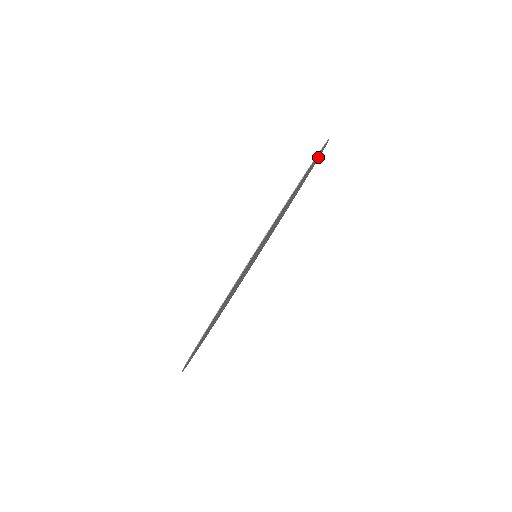
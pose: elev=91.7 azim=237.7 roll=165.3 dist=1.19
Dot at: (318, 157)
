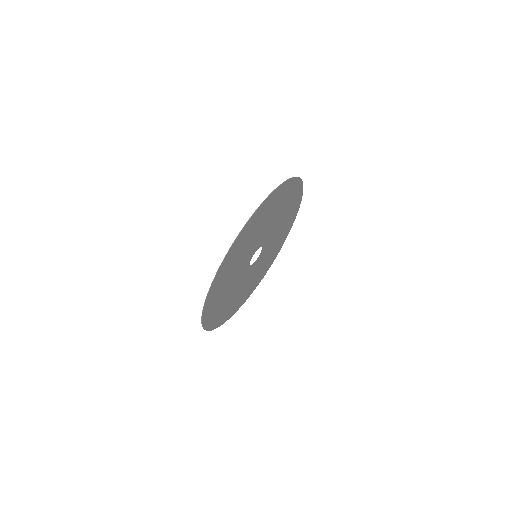
Dot at: (287, 233)
